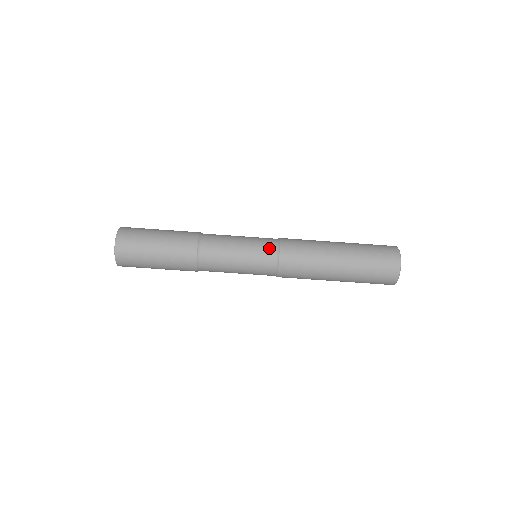
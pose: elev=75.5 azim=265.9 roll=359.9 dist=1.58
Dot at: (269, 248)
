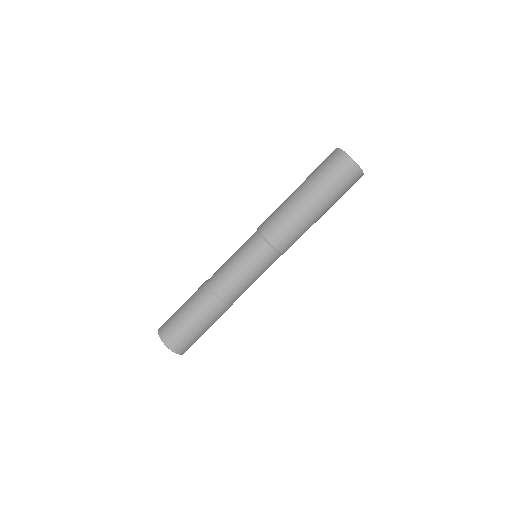
Dot at: (252, 239)
